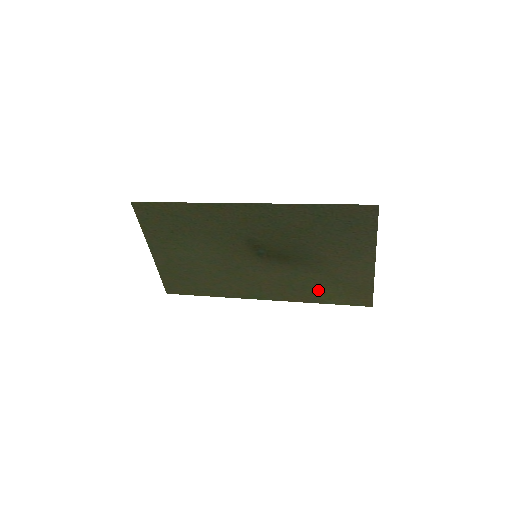
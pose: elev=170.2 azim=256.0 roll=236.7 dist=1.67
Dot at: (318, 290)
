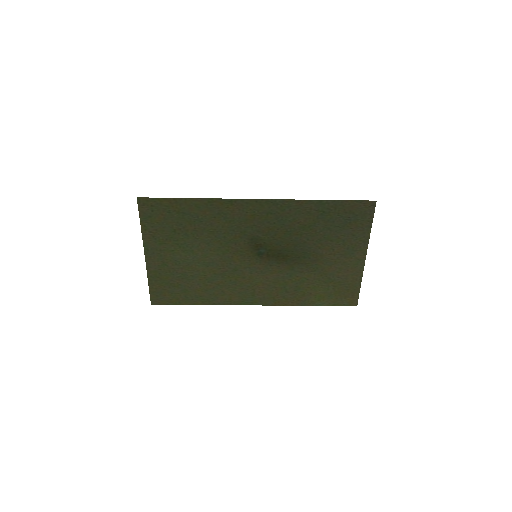
Dot at: (310, 291)
